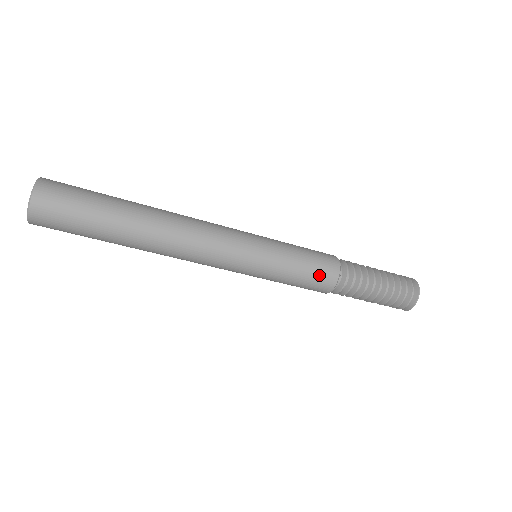
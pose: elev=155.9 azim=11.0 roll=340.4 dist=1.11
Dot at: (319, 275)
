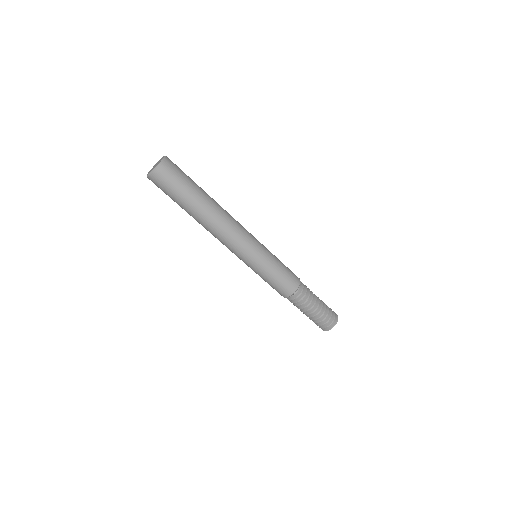
Dot at: (281, 288)
